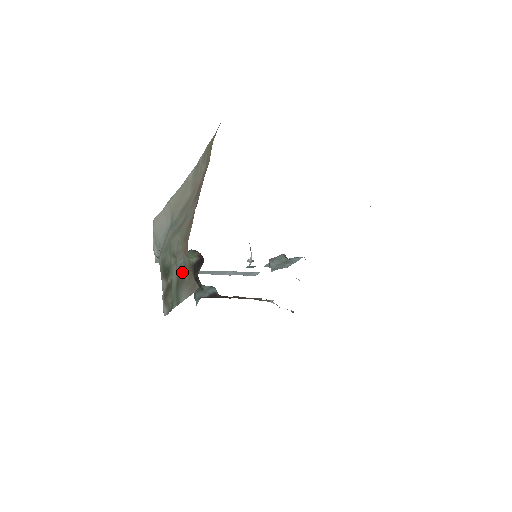
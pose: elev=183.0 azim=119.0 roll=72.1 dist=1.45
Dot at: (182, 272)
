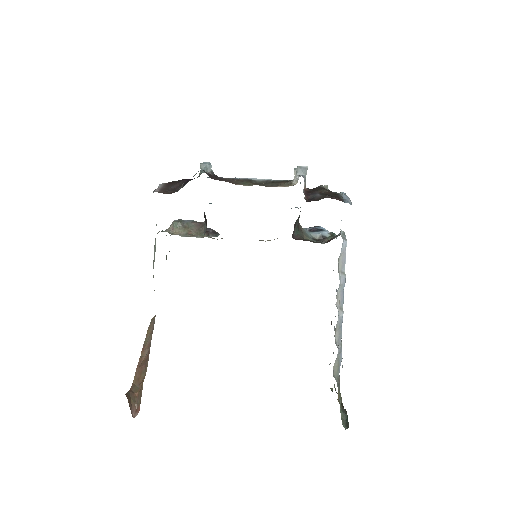
Dot at: occluded
